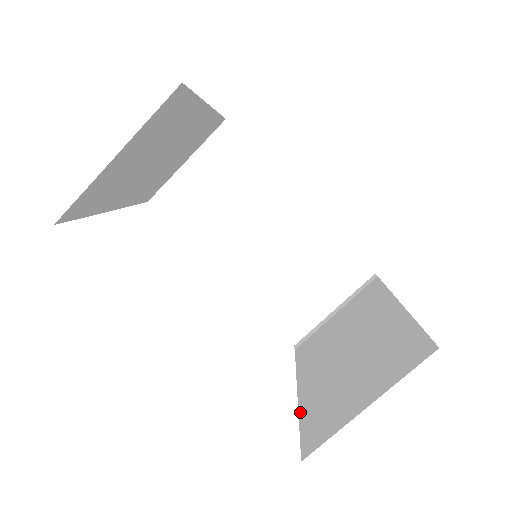
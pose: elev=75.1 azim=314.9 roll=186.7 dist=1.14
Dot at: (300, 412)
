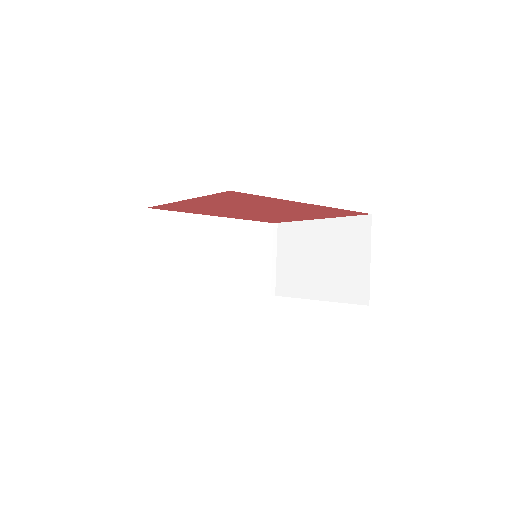
Dot at: (335, 301)
